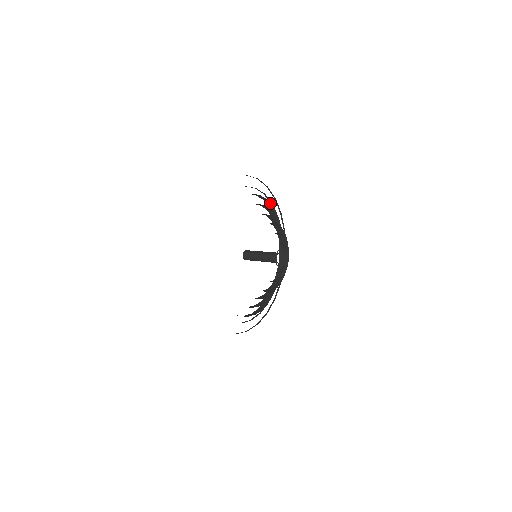
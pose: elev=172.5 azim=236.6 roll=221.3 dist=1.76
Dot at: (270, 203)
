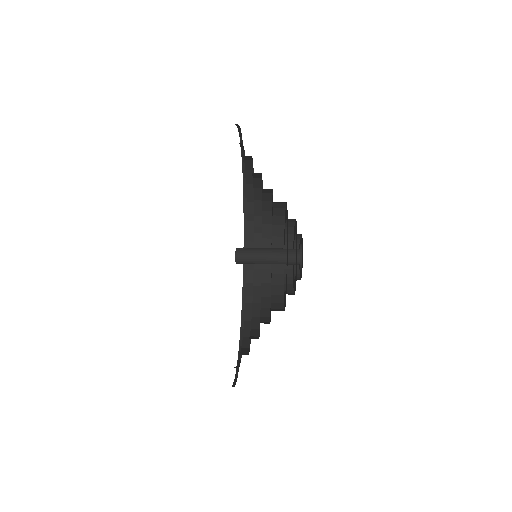
Dot at: occluded
